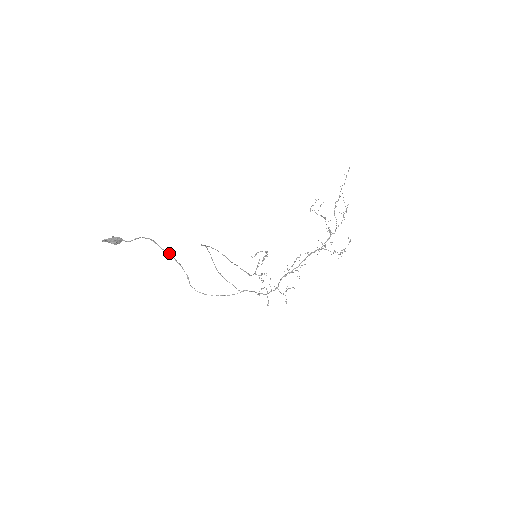
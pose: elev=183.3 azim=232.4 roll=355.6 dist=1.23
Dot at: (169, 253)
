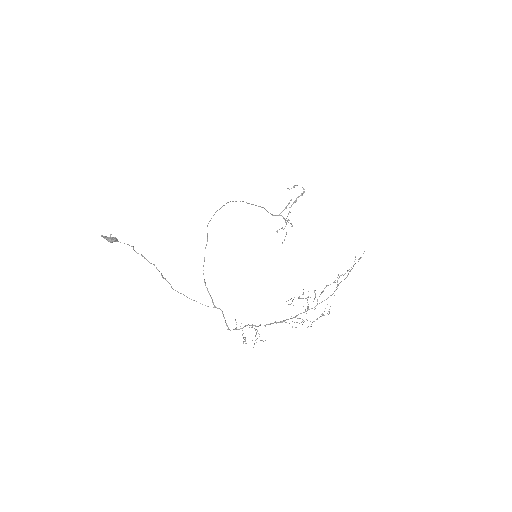
Dot at: (156, 268)
